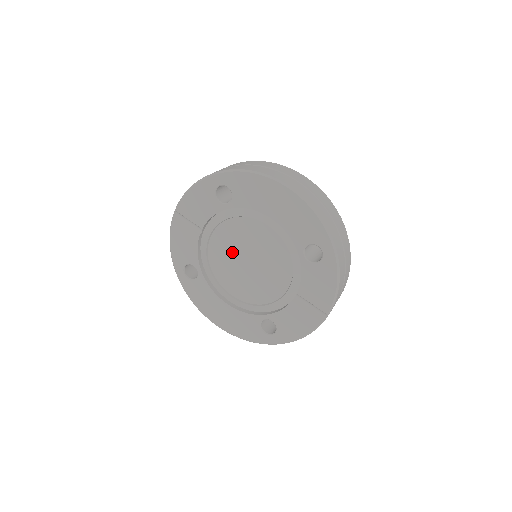
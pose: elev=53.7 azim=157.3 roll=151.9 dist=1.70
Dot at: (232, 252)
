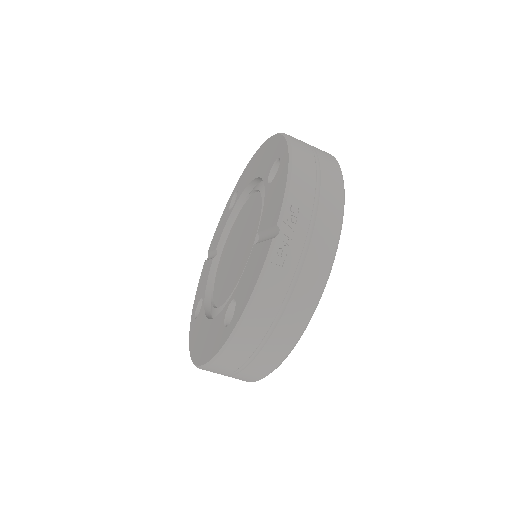
Dot at: (229, 253)
